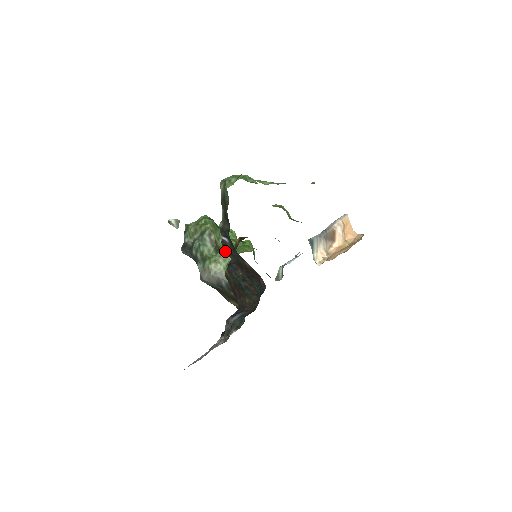
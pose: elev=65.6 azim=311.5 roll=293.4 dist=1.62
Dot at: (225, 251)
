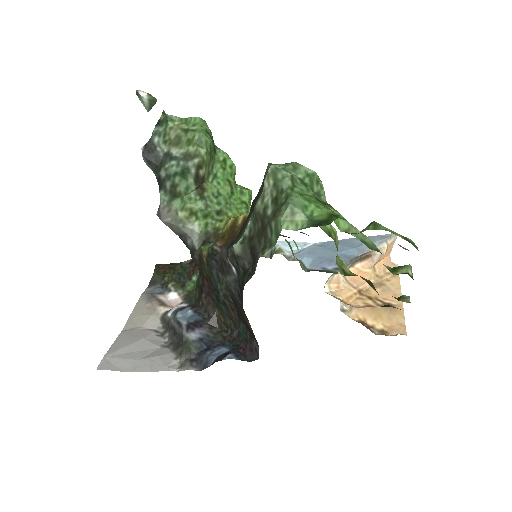
Dot at: (222, 269)
